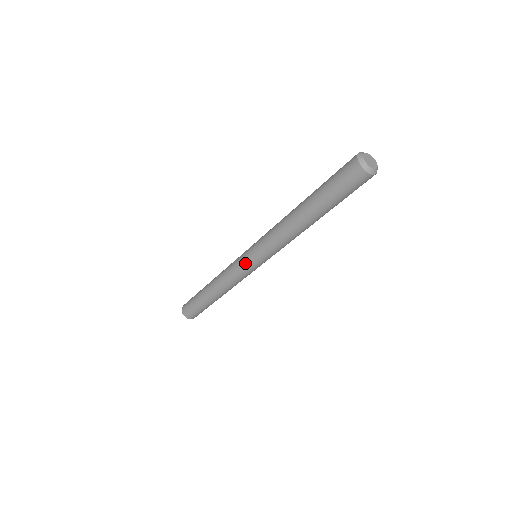
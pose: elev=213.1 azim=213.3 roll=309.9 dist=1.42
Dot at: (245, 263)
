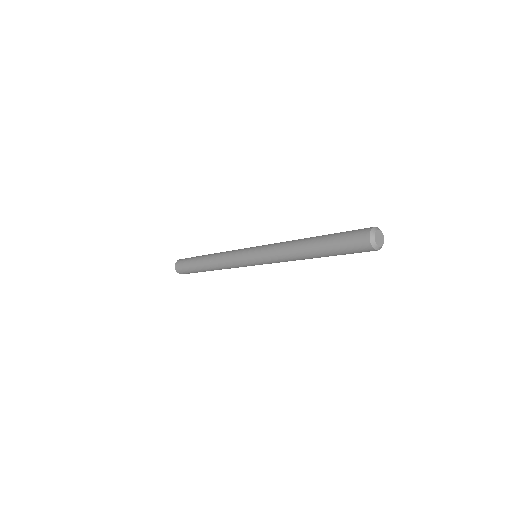
Dot at: occluded
